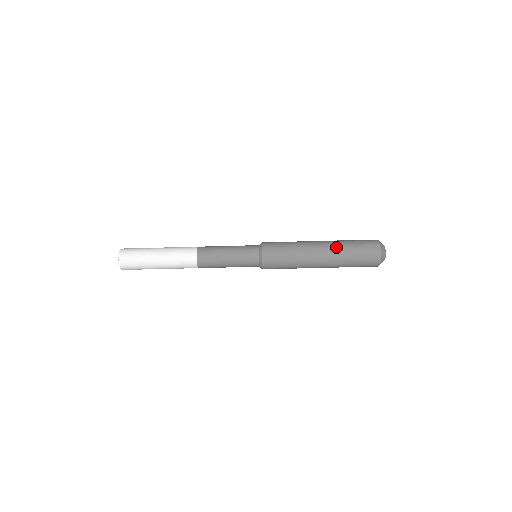
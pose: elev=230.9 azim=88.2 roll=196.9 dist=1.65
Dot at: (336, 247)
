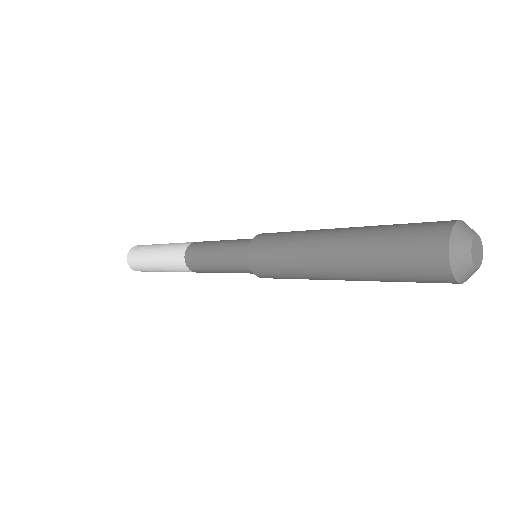
Dot at: (355, 253)
